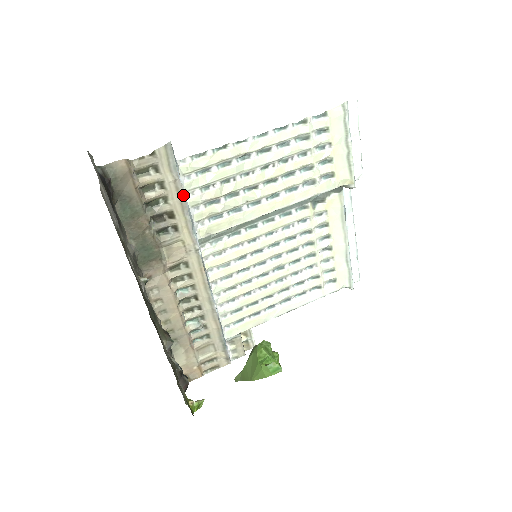
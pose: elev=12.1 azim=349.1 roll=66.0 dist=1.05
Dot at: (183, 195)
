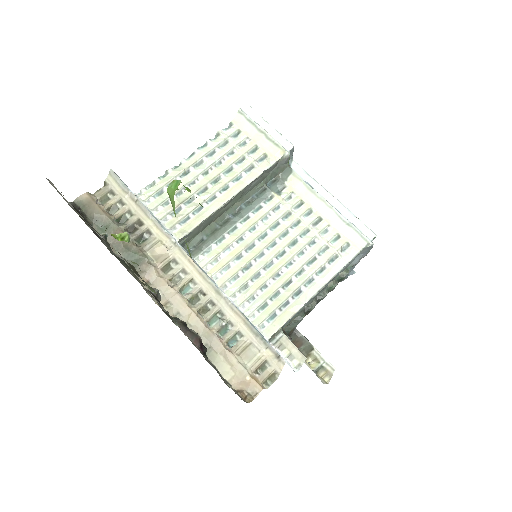
Dot at: (139, 202)
